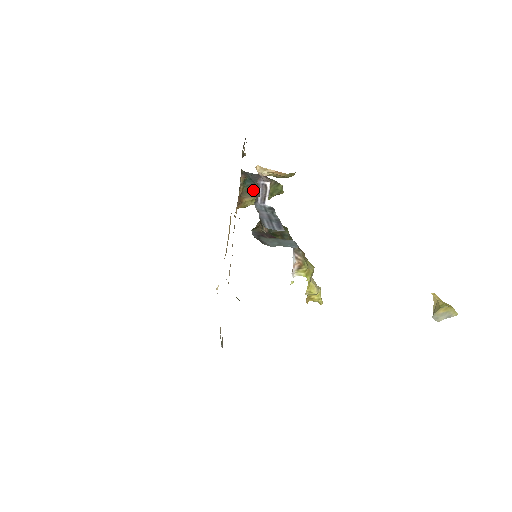
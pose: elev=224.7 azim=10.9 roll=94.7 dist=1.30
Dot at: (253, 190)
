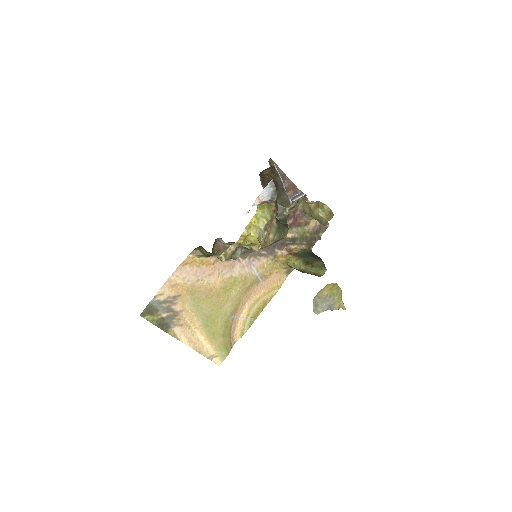
Dot at: (304, 257)
